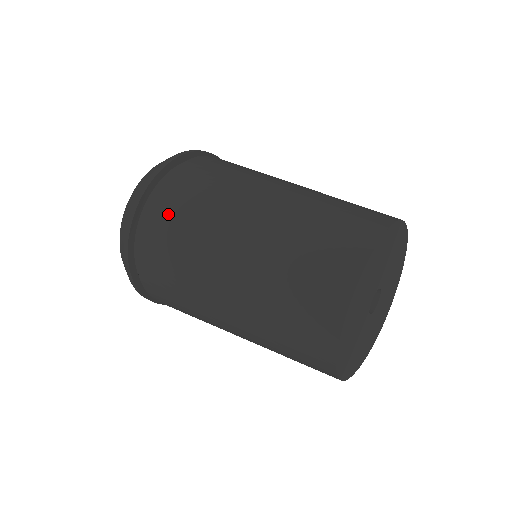
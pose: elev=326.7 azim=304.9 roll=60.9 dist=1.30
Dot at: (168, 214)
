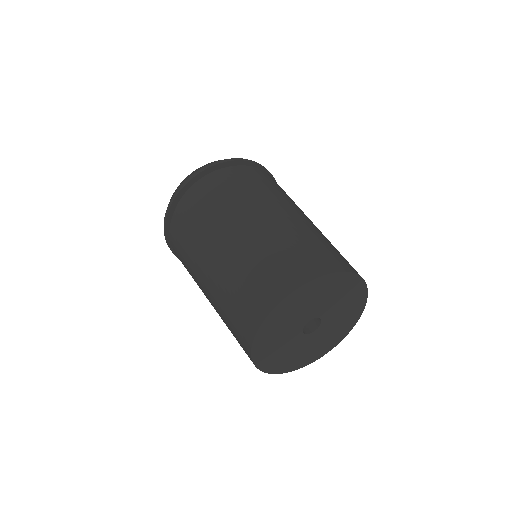
Dot at: (199, 199)
